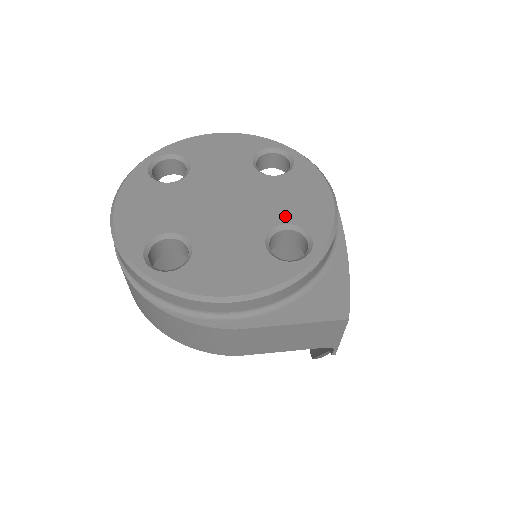
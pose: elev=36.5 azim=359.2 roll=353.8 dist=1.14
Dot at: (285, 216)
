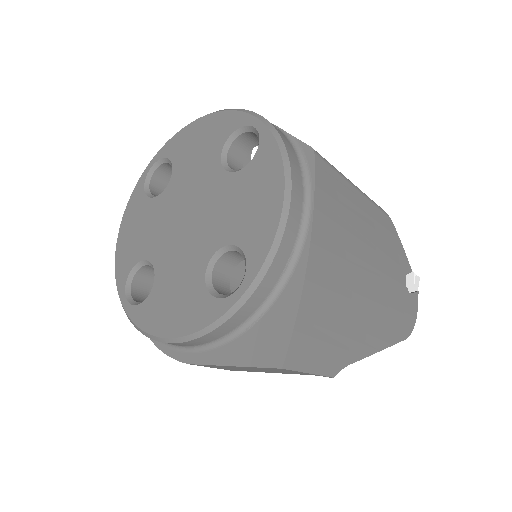
Dot at: (230, 233)
